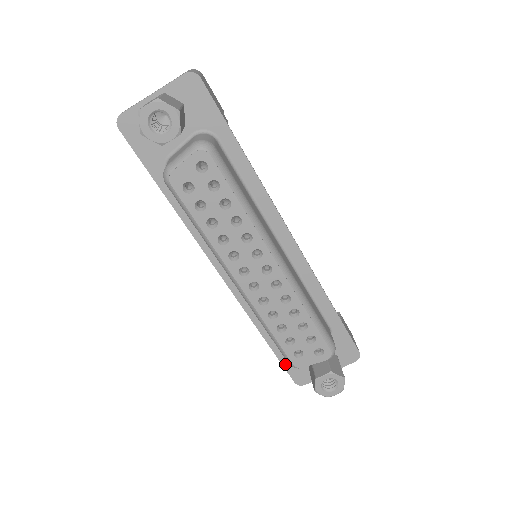
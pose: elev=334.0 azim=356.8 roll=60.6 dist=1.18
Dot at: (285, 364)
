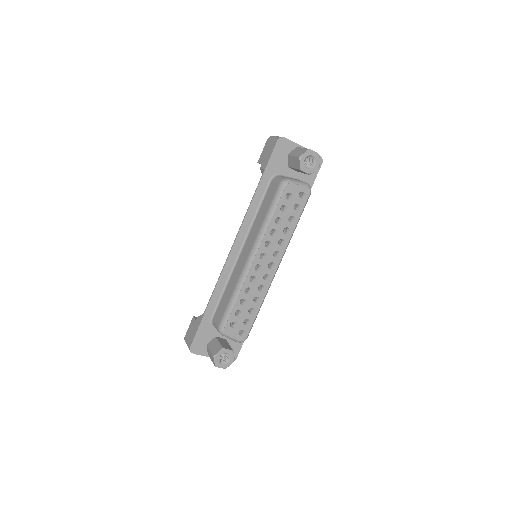
Dot at: (200, 330)
